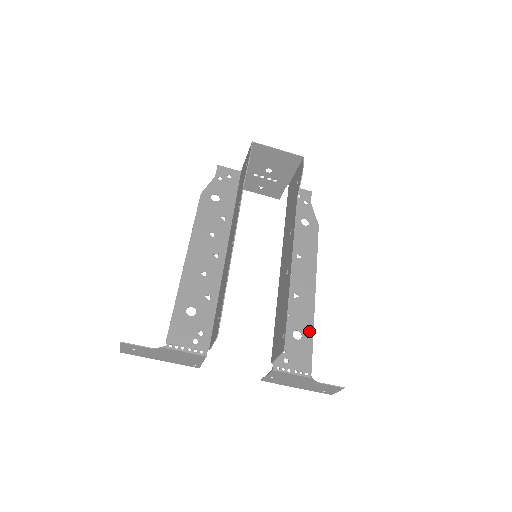
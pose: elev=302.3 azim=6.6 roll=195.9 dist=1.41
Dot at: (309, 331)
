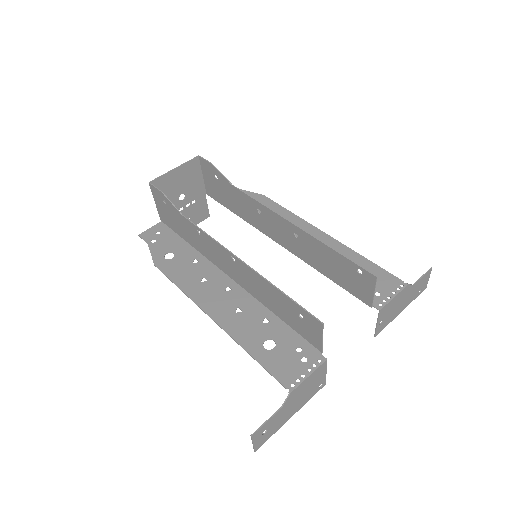
Dot at: (360, 259)
